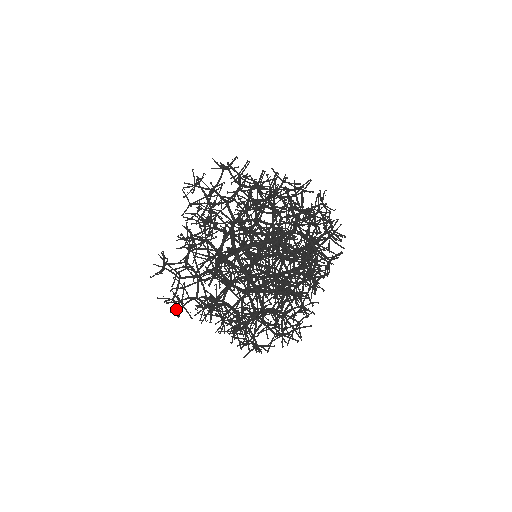
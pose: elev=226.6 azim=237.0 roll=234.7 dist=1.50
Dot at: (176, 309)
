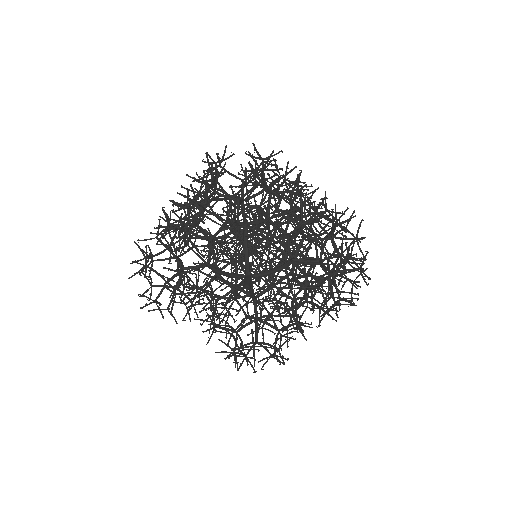
Dot at: occluded
